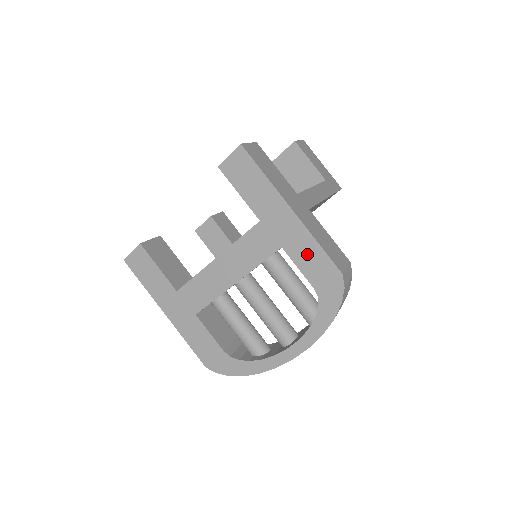
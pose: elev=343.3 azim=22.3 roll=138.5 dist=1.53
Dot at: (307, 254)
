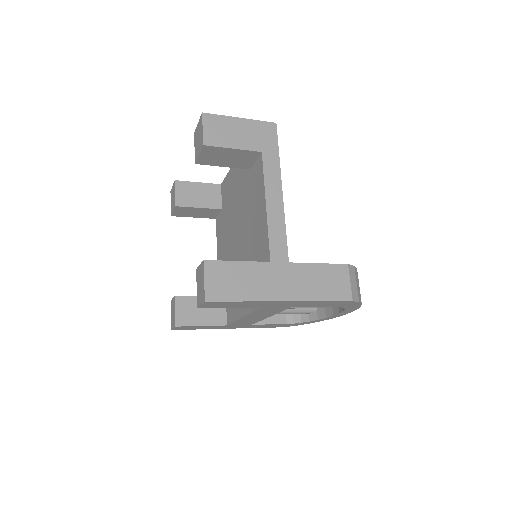
Dot at: (316, 304)
